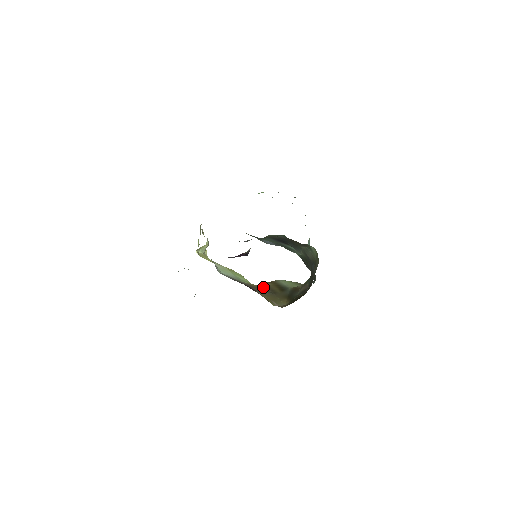
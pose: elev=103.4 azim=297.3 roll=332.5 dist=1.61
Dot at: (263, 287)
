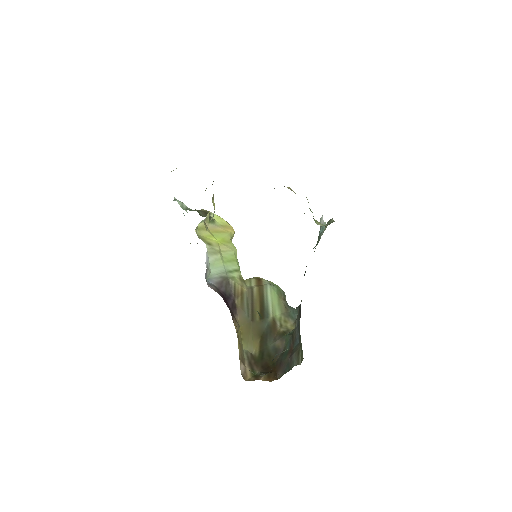
Dot at: (247, 294)
